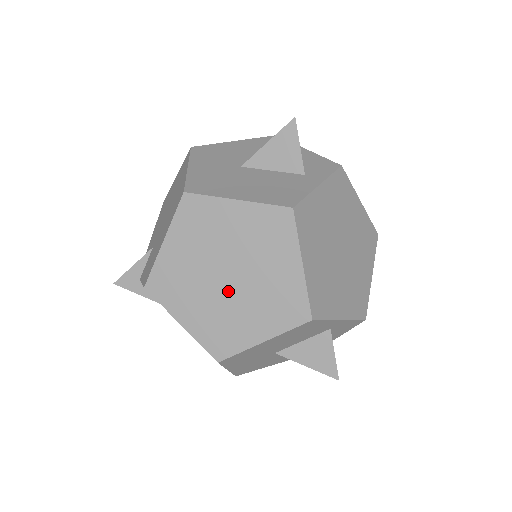
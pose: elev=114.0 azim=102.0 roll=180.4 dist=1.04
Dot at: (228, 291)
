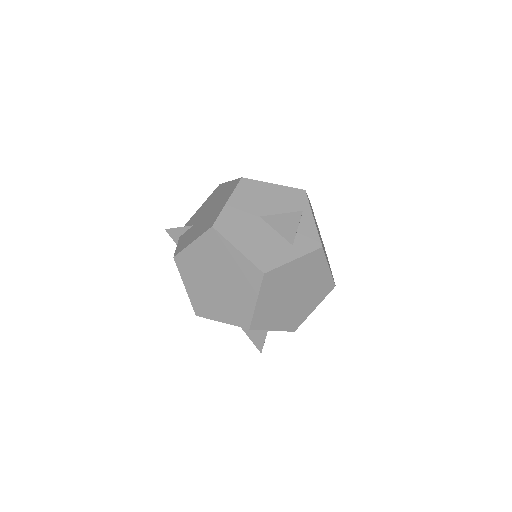
Dot at: (214, 288)
